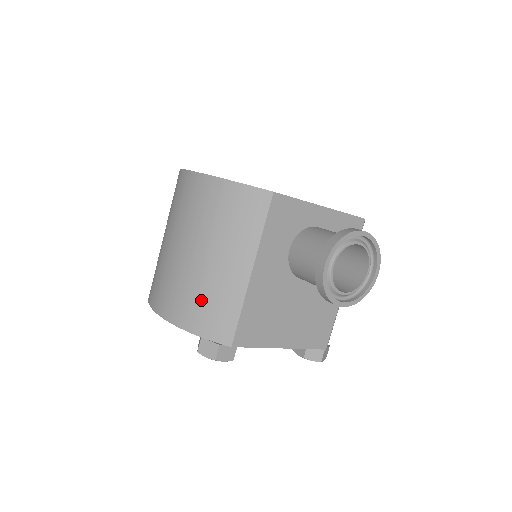
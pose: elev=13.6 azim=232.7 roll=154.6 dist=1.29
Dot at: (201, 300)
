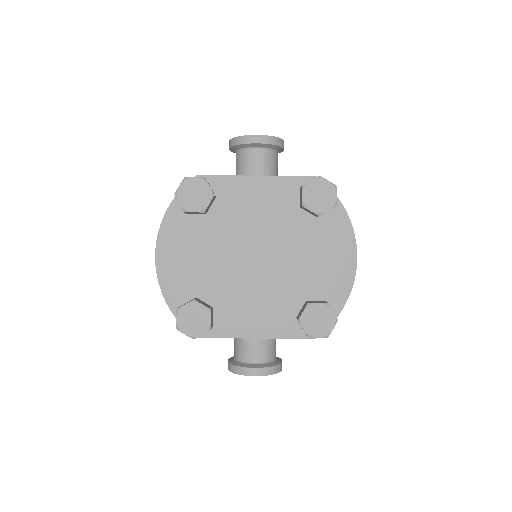
Dot at: occluded
